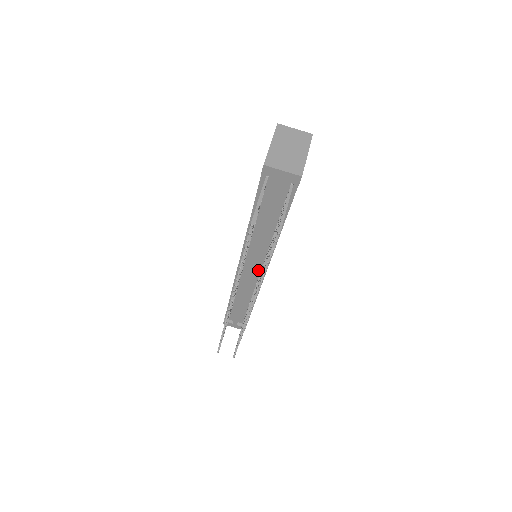
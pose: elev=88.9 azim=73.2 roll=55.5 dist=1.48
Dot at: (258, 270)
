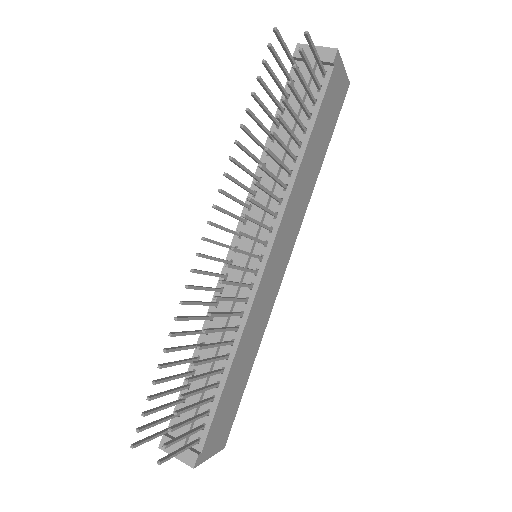
Dot at: (255, 260)
